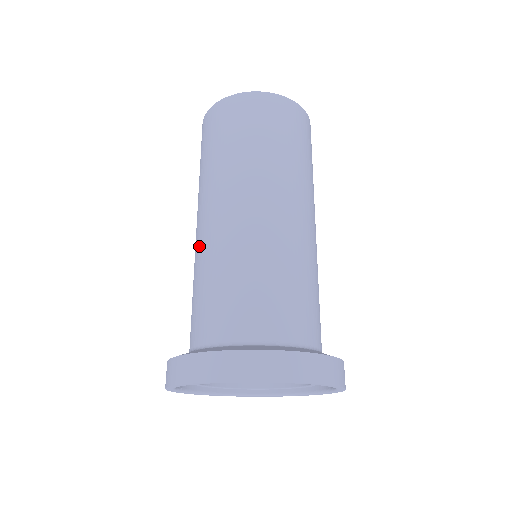
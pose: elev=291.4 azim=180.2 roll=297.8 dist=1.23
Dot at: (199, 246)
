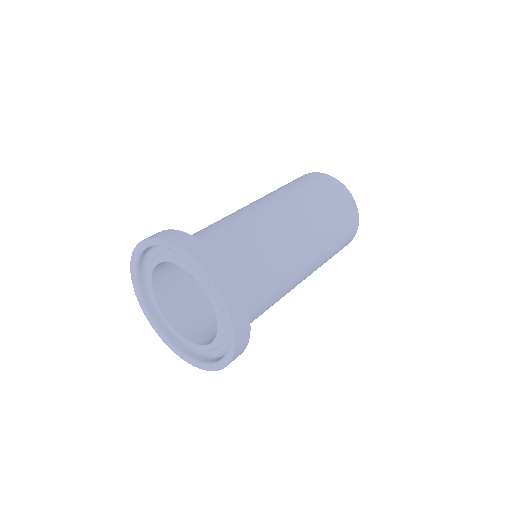
Dot at: (253, 212)
